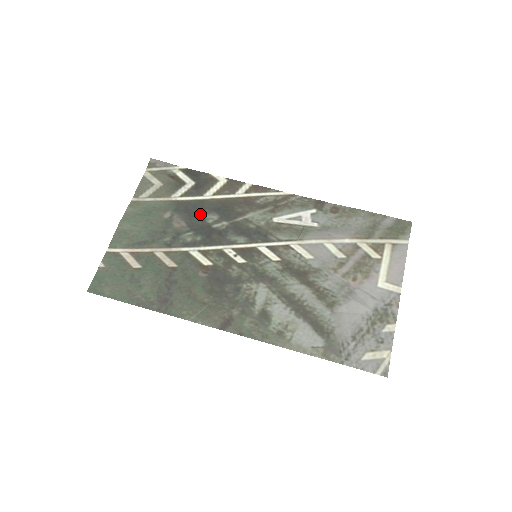
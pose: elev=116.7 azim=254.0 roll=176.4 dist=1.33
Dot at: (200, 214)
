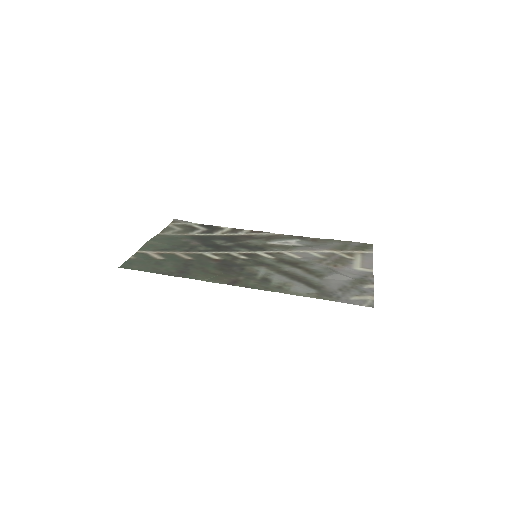
Dot at: (211, 240)
